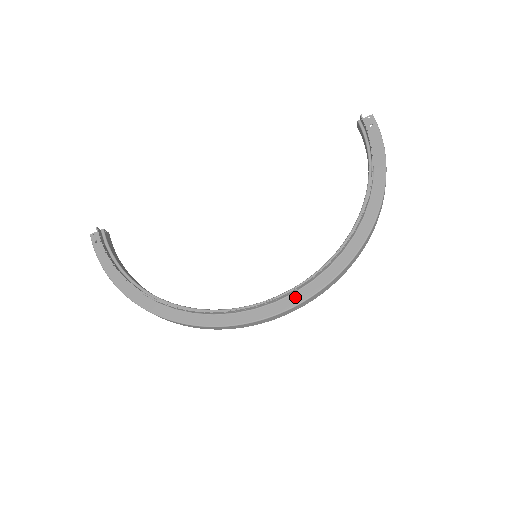
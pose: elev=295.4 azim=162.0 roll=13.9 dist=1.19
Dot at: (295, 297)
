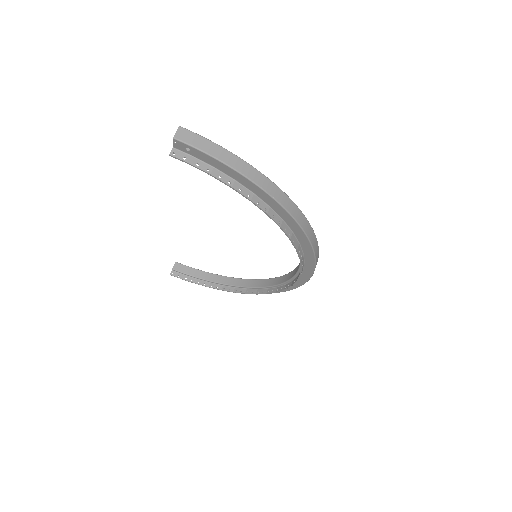
Dot at: (306, 272)
